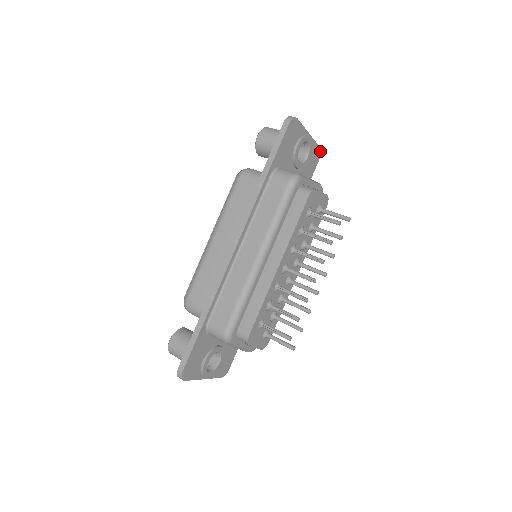
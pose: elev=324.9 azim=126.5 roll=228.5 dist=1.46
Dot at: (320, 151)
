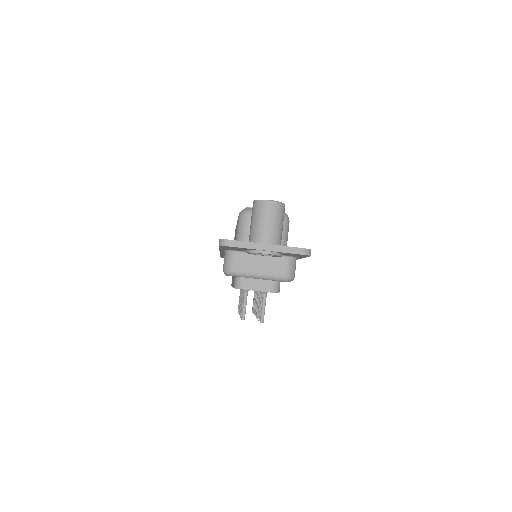
Dot at: (306, 255)
